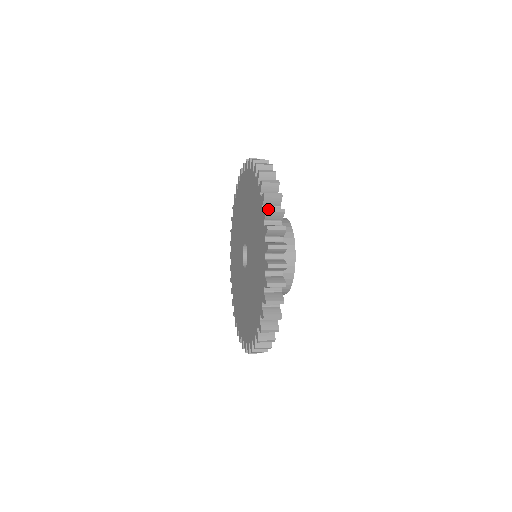
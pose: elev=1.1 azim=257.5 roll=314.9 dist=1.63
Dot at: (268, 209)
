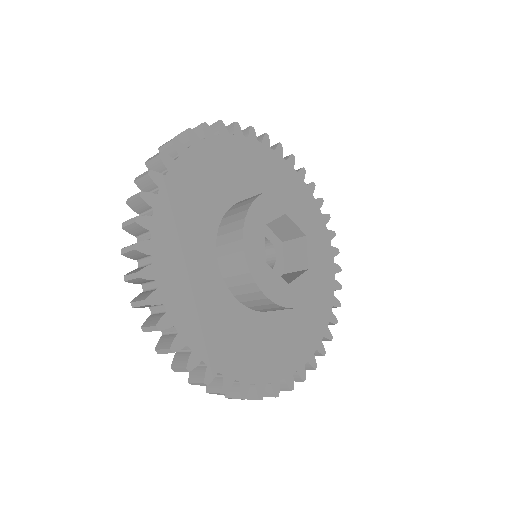
Dot at: (132, 304)
